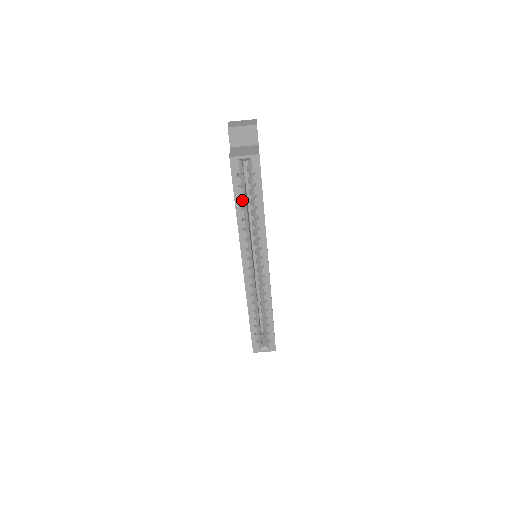
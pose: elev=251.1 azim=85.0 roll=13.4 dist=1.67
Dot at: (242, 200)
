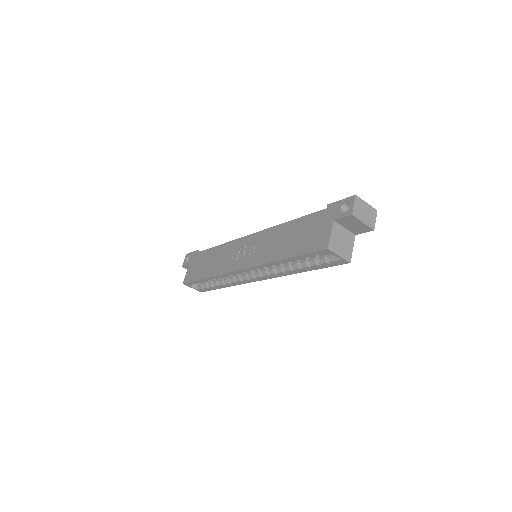
Dot at: occluded
